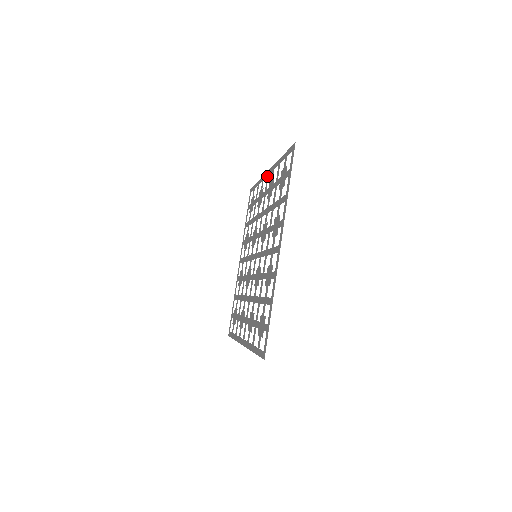
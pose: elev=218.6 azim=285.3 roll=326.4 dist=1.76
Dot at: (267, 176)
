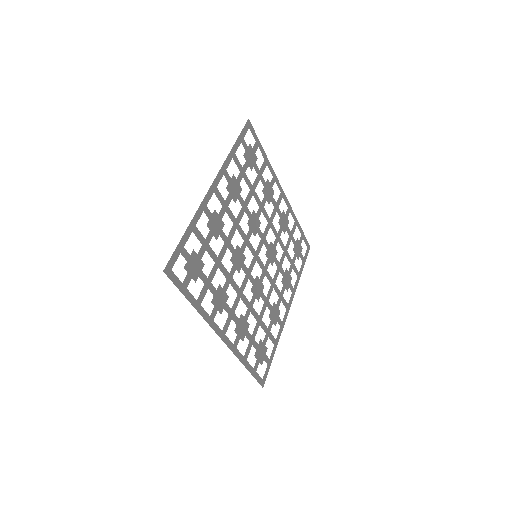
Dot at: (215, 189)
